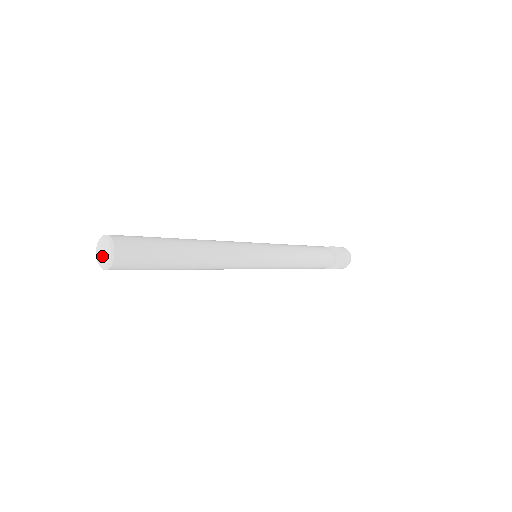
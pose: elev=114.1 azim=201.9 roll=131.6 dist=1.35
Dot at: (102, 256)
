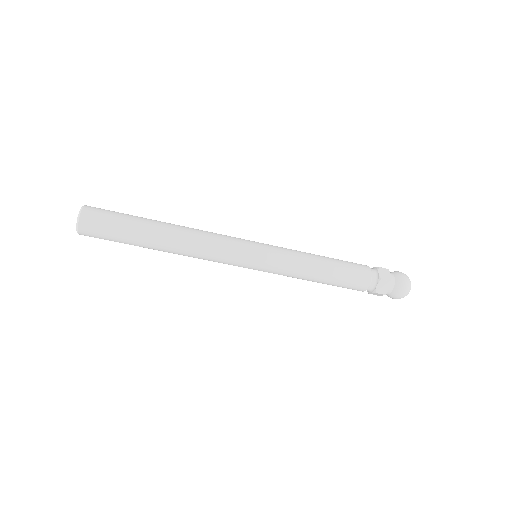
Dot at: occluded
